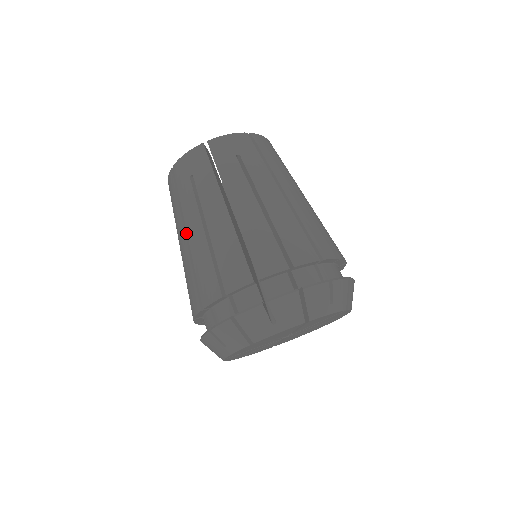
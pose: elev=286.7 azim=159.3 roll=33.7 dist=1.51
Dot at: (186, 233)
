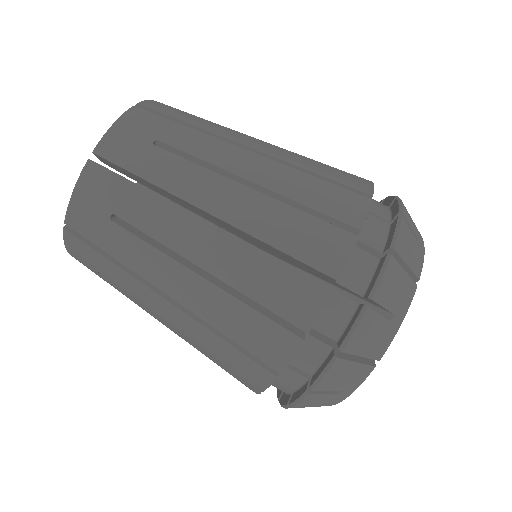
Dot at: occluded
